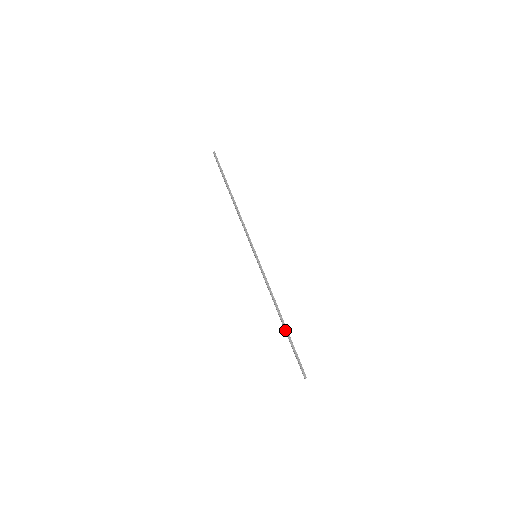
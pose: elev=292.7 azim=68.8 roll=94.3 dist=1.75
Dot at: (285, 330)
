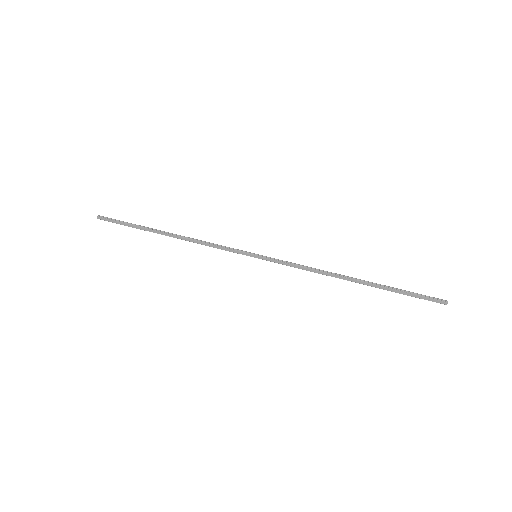
Dot at: (371, 284)
